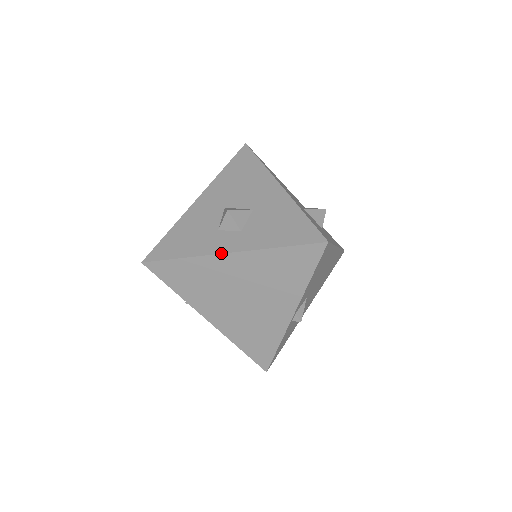
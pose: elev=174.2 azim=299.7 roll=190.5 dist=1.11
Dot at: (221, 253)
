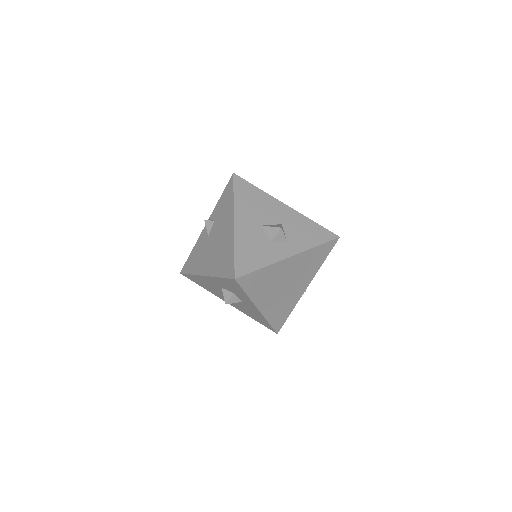
Dot at: (287, 258)
